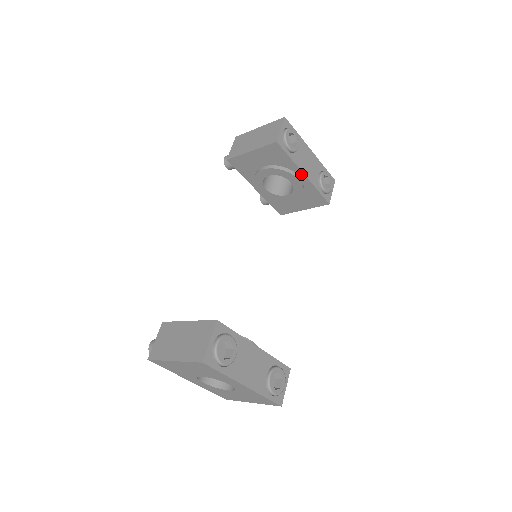
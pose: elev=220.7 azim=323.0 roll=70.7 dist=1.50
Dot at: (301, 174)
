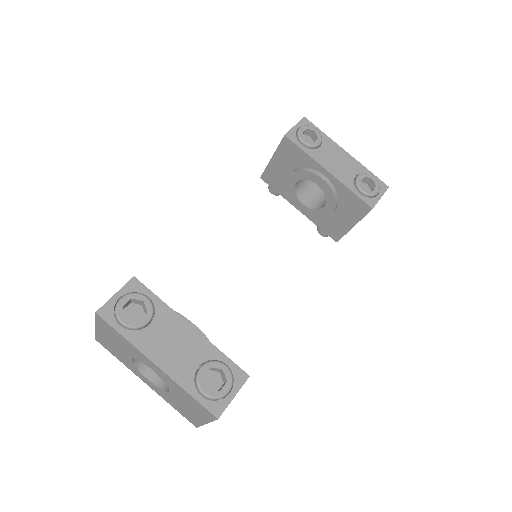
Dot at: (325, 172)
